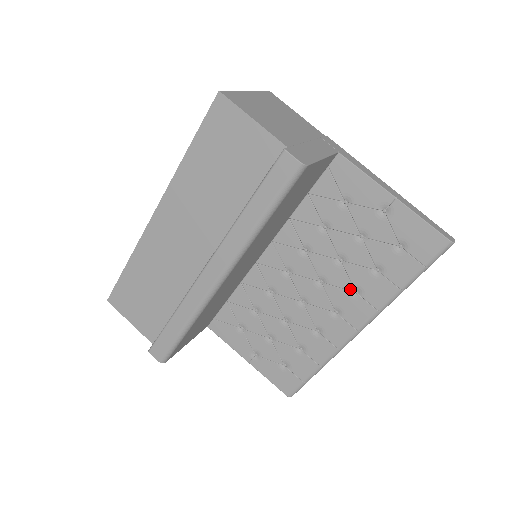
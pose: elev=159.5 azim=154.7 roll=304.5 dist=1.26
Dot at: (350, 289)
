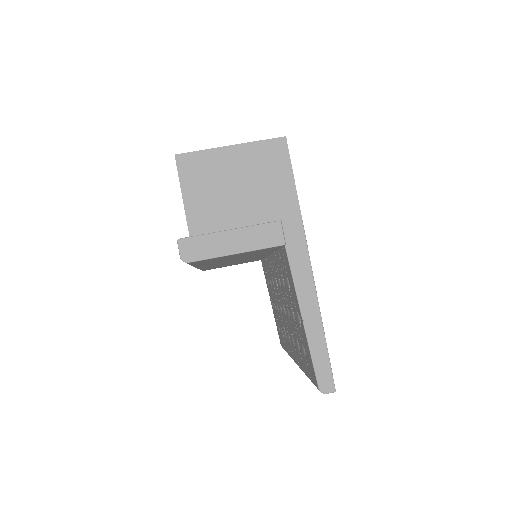
Dot at: (292, 336)
